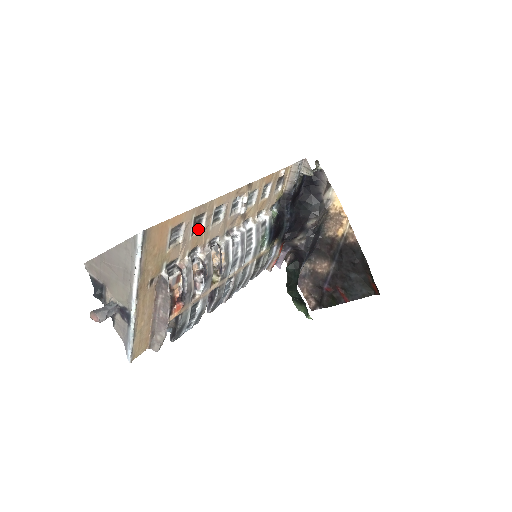
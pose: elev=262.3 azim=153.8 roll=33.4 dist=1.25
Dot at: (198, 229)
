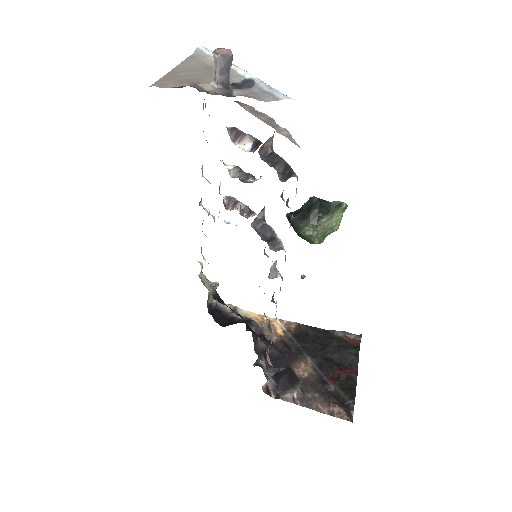
Dot at: occluded
